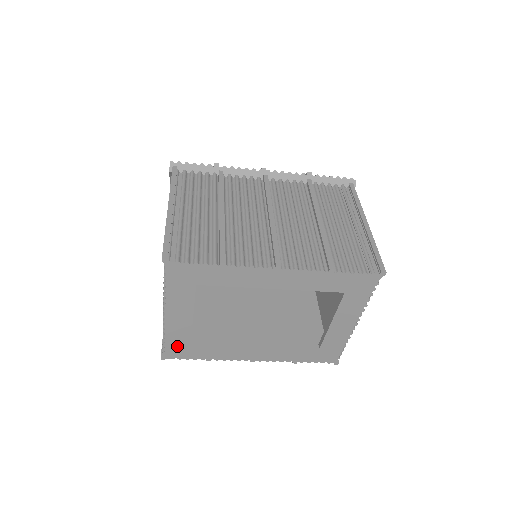
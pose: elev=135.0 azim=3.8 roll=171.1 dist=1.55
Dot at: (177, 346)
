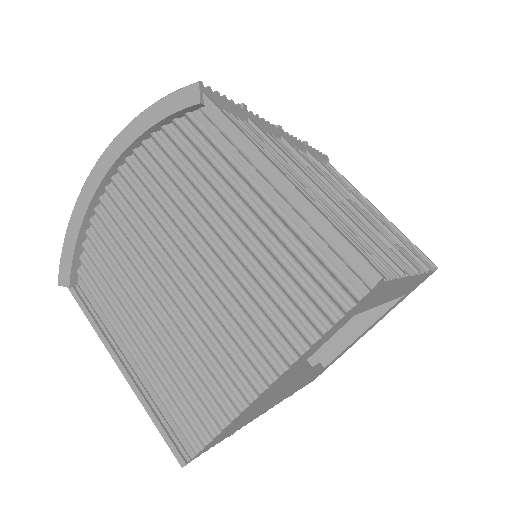
Dot at: (227, 430)
